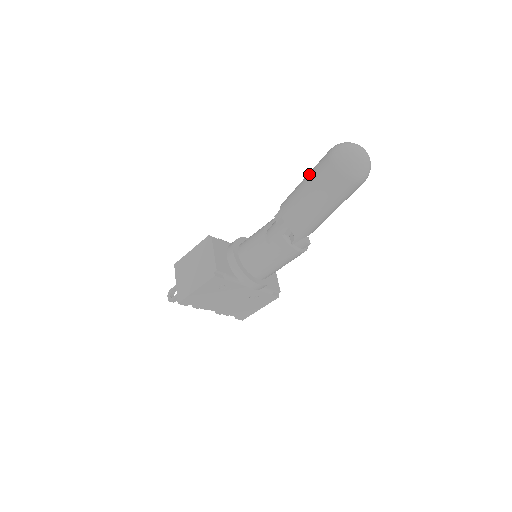
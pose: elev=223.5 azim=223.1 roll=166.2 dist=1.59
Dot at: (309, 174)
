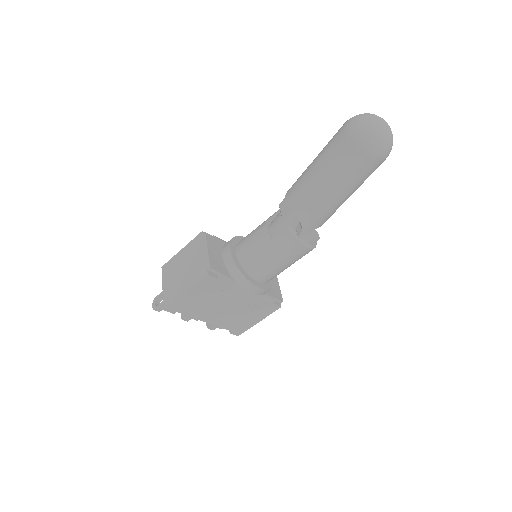
Dot at: (320, 152)
